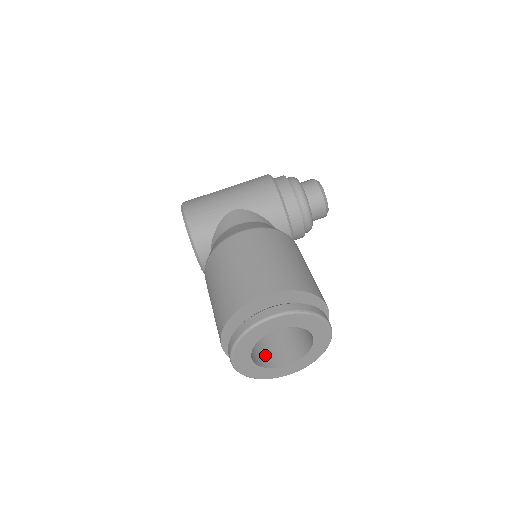
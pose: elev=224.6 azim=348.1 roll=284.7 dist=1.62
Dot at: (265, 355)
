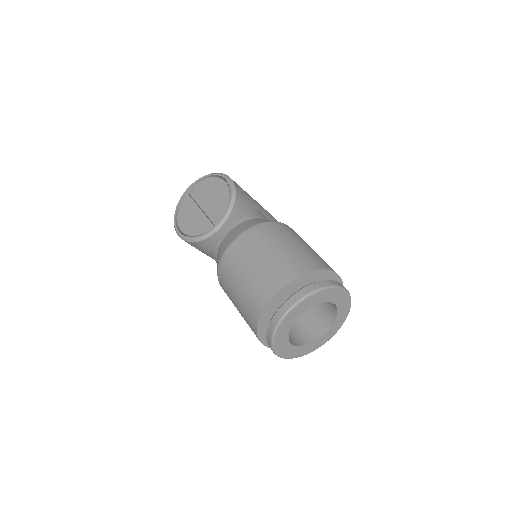
Dot at: occluded
